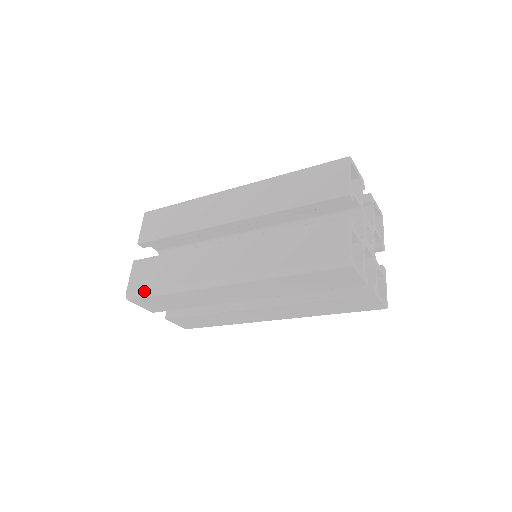
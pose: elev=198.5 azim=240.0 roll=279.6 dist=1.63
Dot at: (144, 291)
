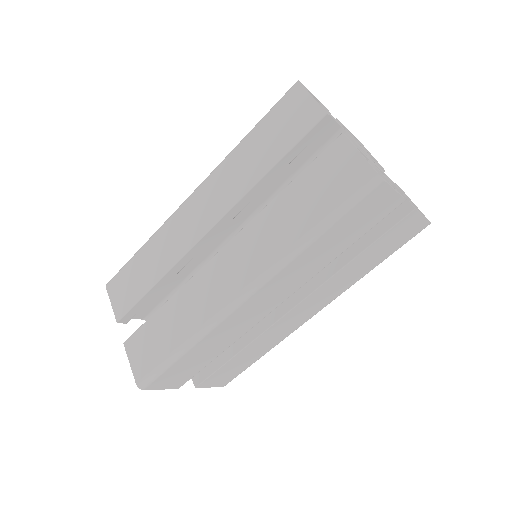
Dot at: occluded
